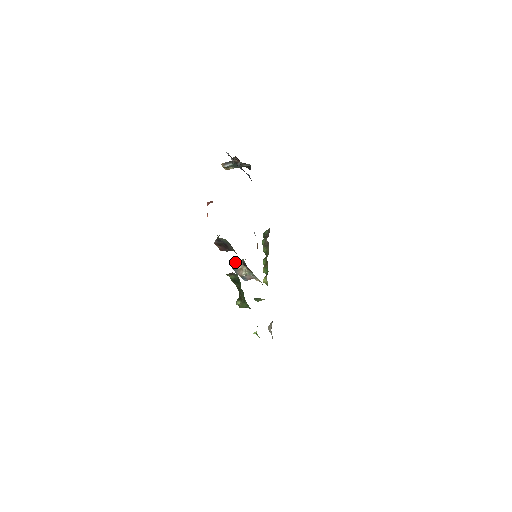
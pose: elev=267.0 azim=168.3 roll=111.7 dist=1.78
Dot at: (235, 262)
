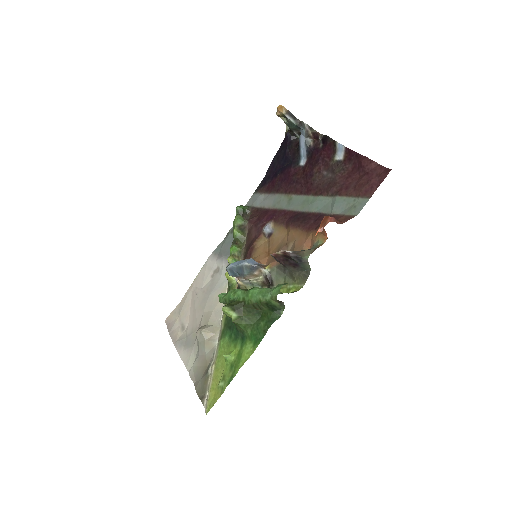
Dot at: (259, 266)
